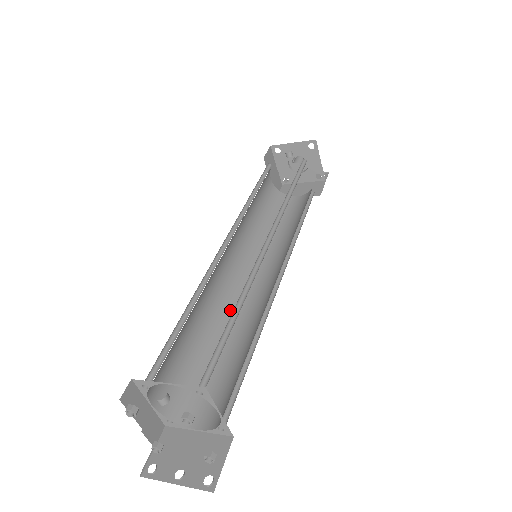
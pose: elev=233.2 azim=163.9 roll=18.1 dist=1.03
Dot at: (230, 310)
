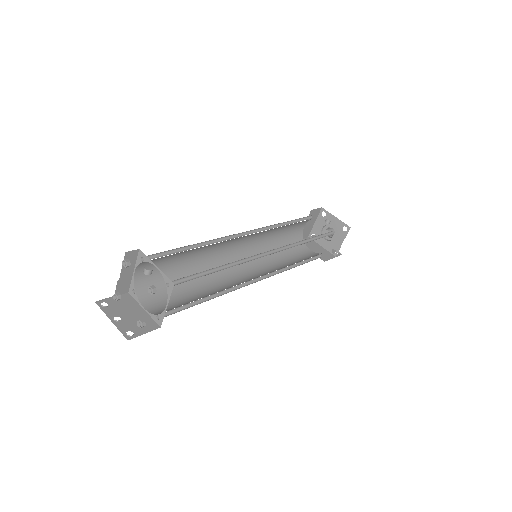
Dot at: occluded
